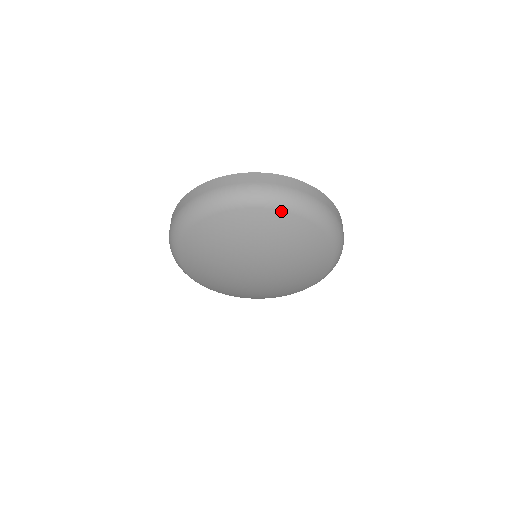
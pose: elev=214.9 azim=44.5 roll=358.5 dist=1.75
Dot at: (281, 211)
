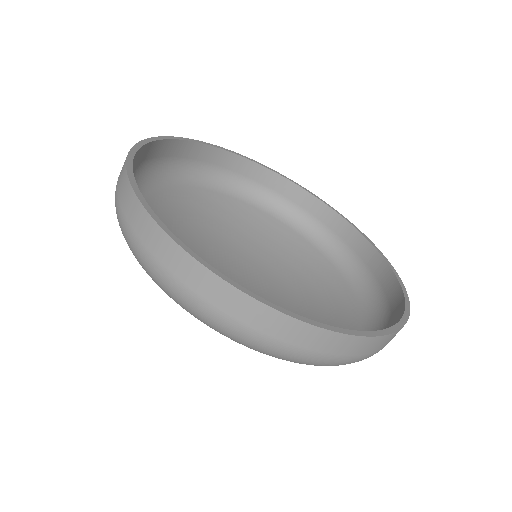
Dot at: occluded
